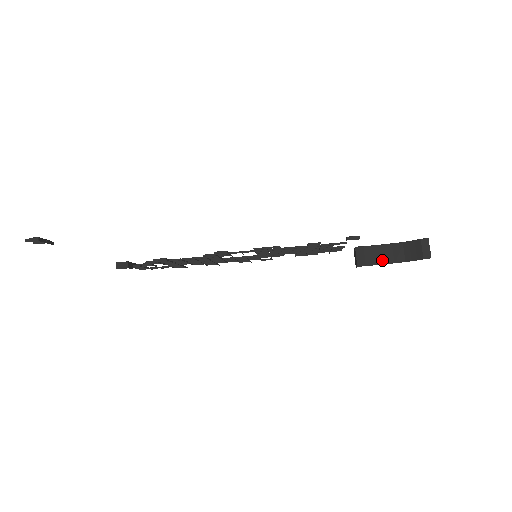
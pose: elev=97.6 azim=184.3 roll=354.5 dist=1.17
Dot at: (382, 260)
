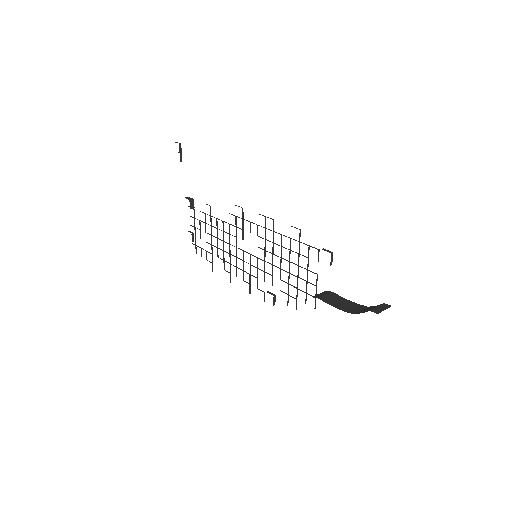
Dot at: (336, 305)
